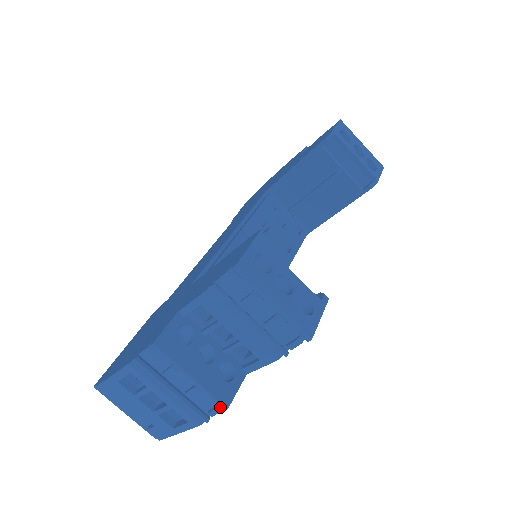
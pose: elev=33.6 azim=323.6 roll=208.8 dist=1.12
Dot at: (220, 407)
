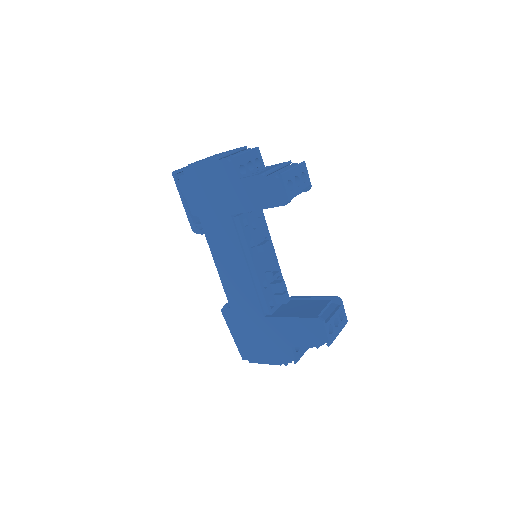
Dot at: occluded
